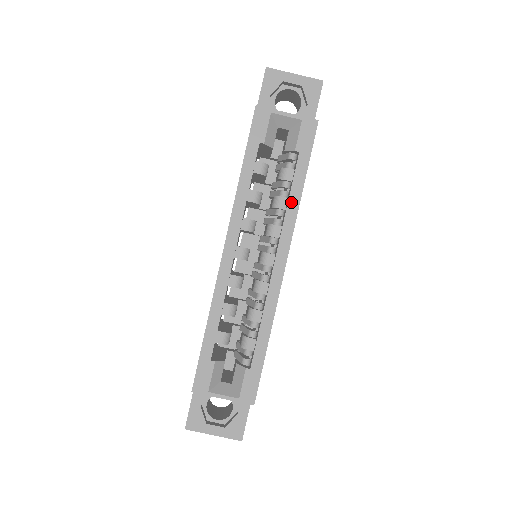
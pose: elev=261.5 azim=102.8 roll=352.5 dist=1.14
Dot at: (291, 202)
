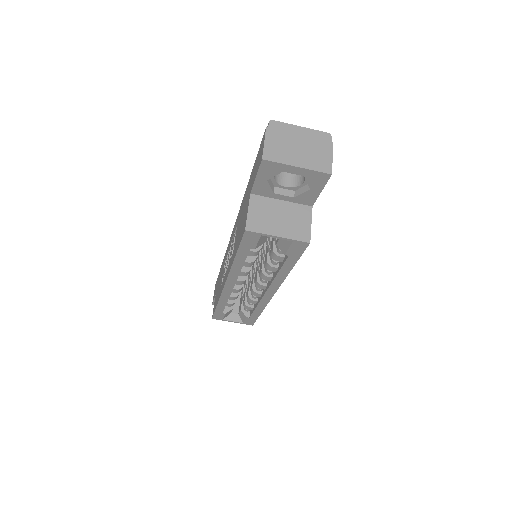
Dot at: (280, 275)
